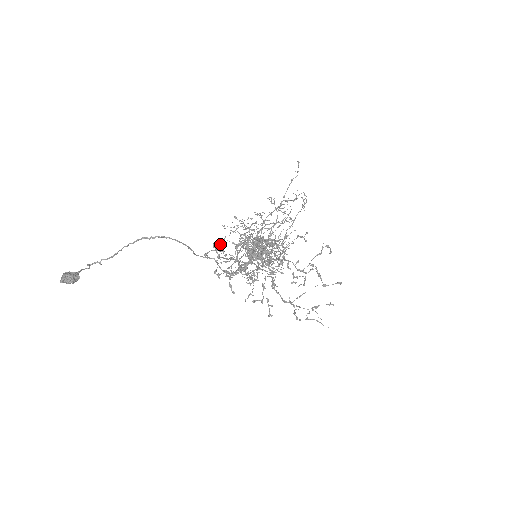
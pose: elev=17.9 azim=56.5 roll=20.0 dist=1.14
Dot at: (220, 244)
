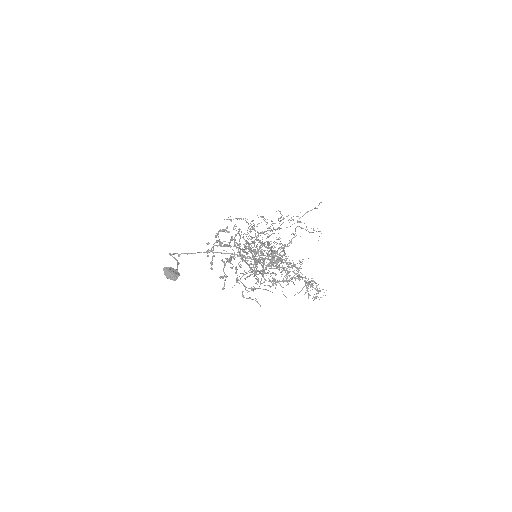
Dot at: (222, 231)
